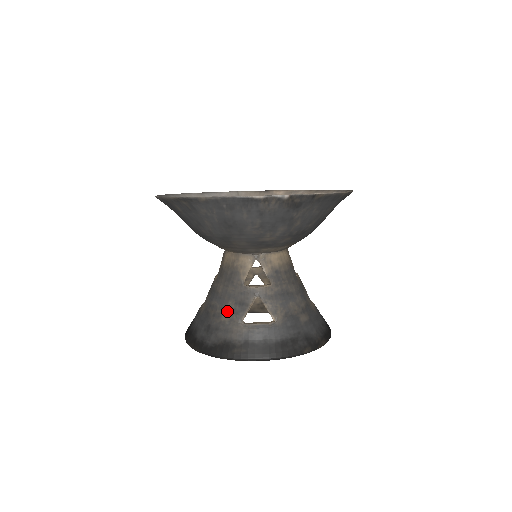
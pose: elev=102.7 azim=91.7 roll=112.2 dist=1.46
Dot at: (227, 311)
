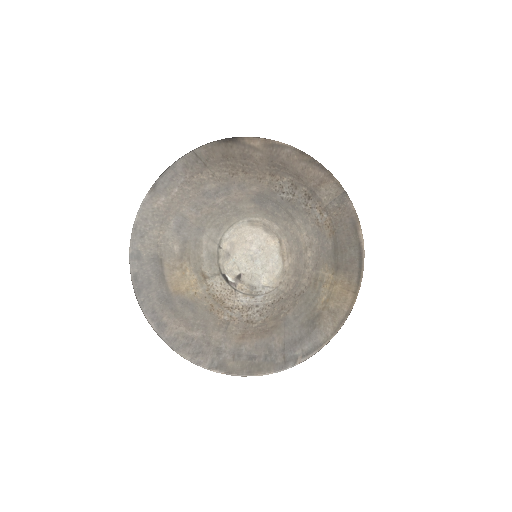
Dot at: occluded
